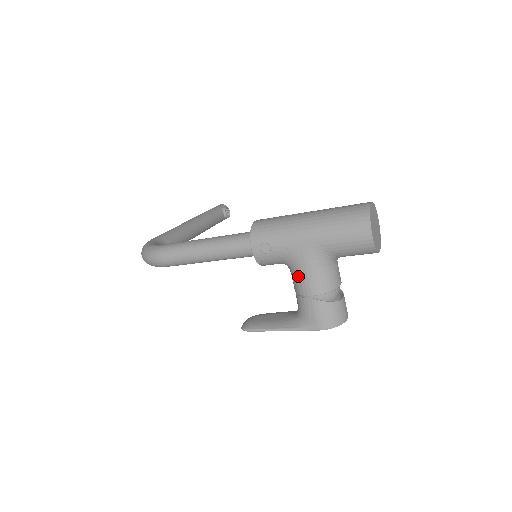
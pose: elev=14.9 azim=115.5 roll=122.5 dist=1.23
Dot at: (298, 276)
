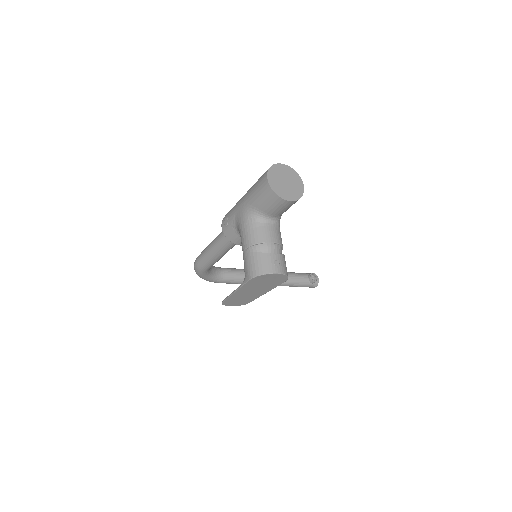
Dot at: occluded
